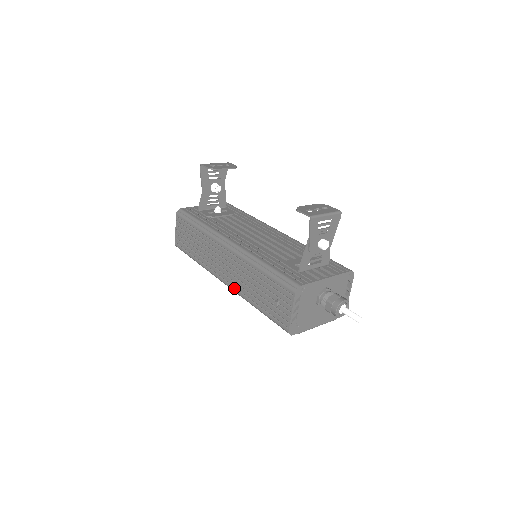
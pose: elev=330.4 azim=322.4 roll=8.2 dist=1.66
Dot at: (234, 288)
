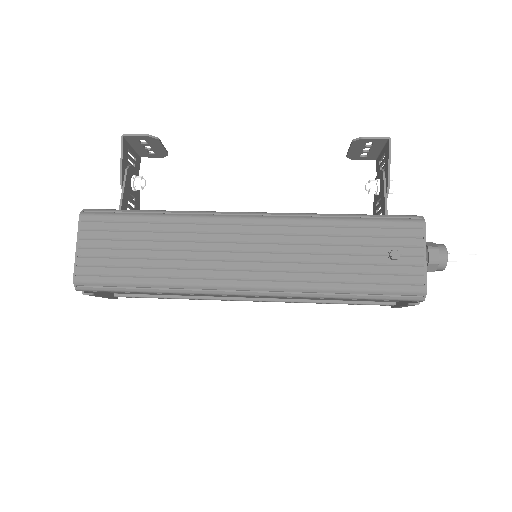
Dot at: (281, 282)
